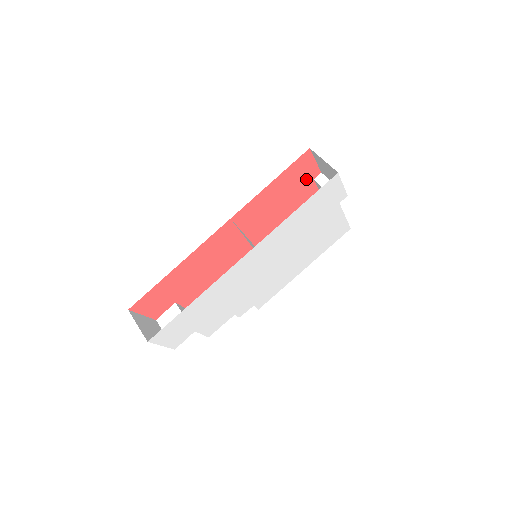
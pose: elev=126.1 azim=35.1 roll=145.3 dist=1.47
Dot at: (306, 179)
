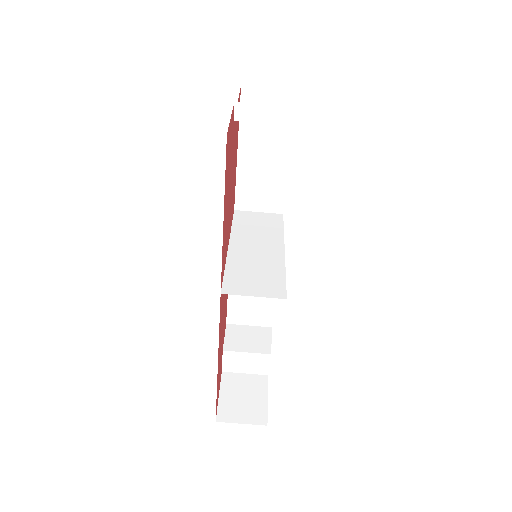
Dot at: (231, 138)
